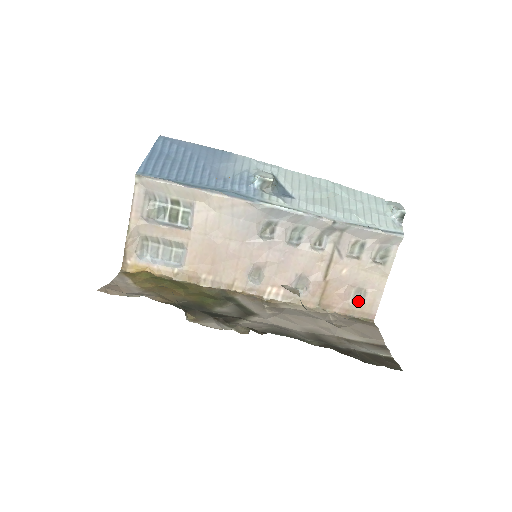
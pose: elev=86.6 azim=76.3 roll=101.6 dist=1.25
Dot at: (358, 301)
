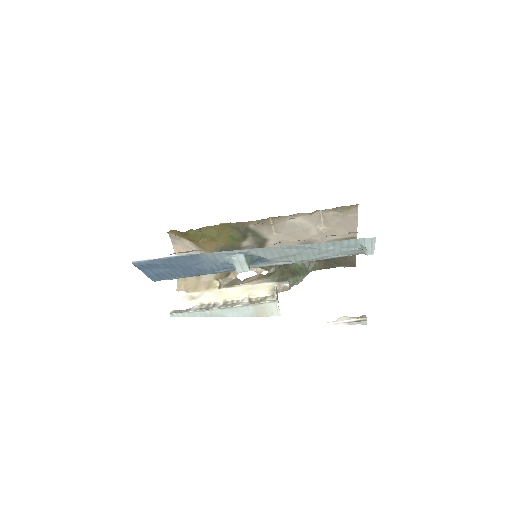
Dot at: occluded
